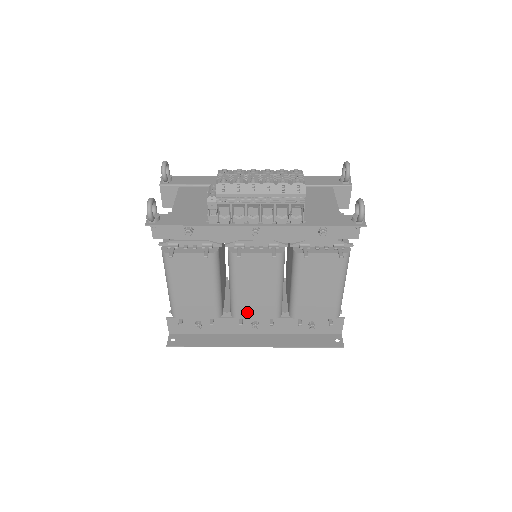
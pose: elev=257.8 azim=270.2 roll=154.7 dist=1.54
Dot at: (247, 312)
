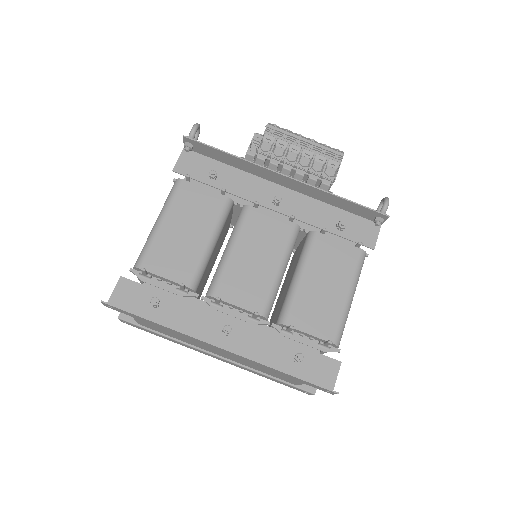
Dot at: (230, 291)
